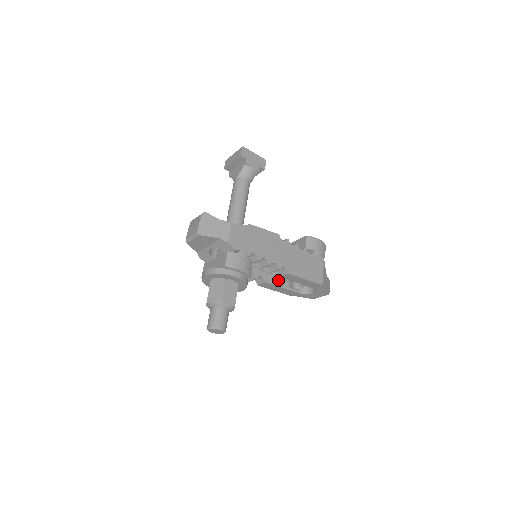
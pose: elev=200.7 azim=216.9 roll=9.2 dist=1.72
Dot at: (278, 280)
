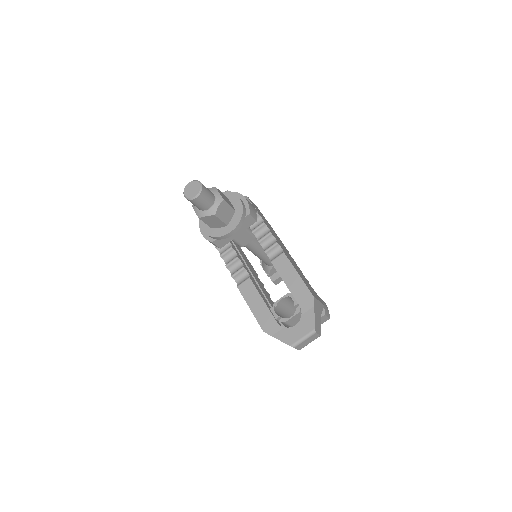
Dot at: (262, 295)
